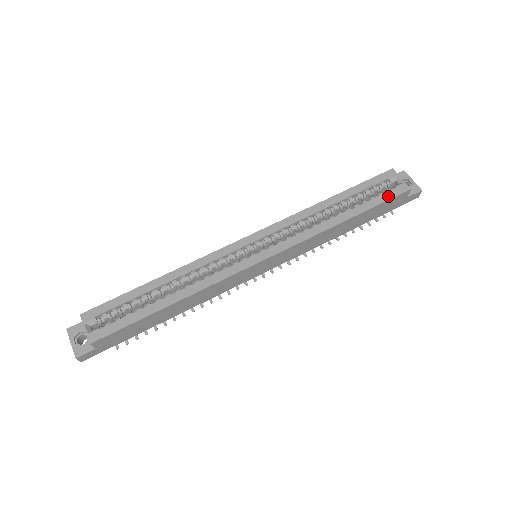
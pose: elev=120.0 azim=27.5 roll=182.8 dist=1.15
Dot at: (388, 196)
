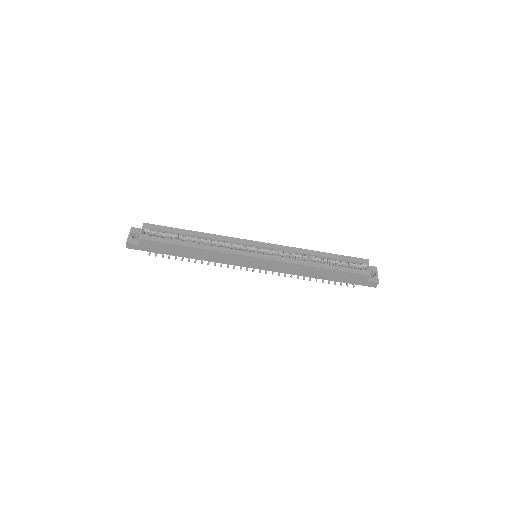
Dot at: (354, 271)
